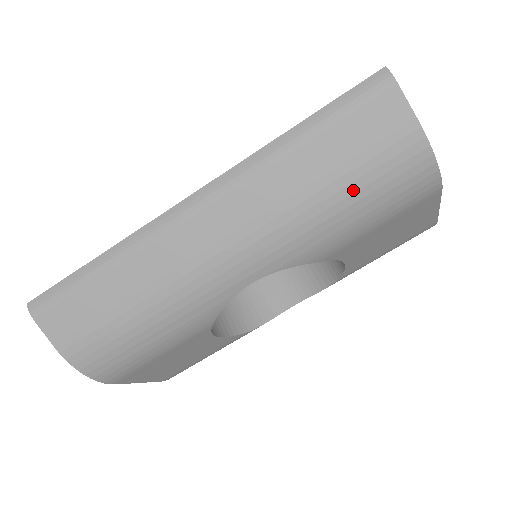
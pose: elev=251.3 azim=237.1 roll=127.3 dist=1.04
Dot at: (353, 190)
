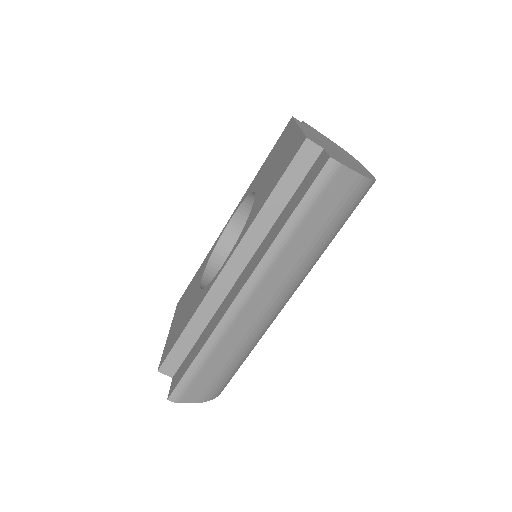
Dot at: (334, 228)
